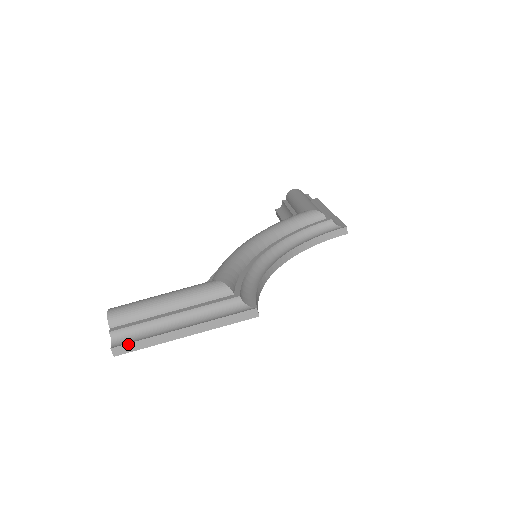
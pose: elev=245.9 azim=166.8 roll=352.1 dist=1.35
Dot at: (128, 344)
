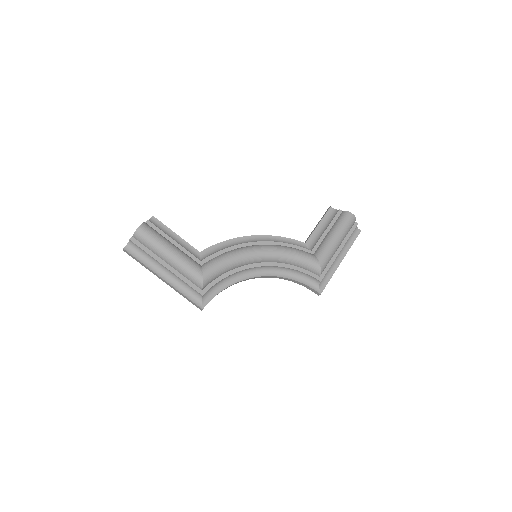
Dot at: (133, 256)
